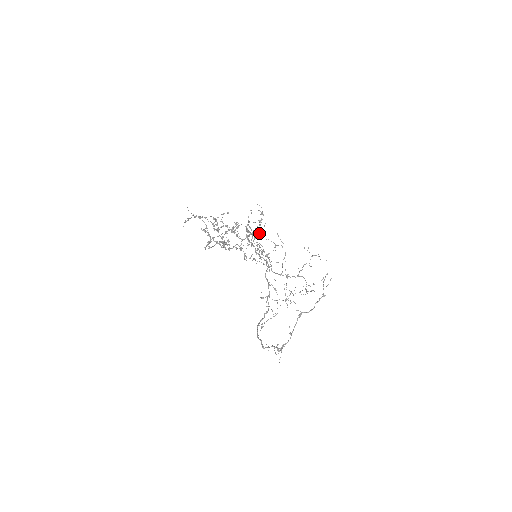
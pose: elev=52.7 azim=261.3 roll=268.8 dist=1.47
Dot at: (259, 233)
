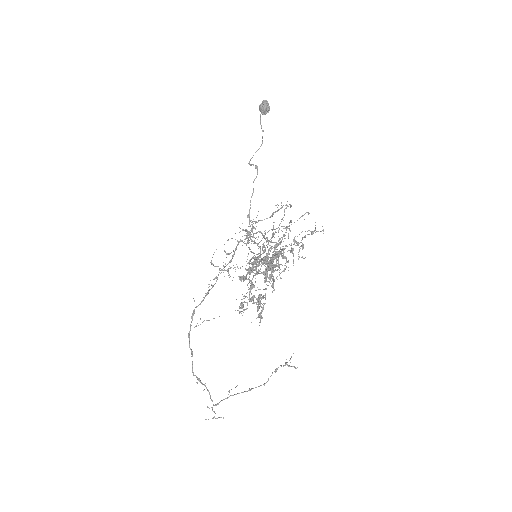
Dot at: (266, 112)
